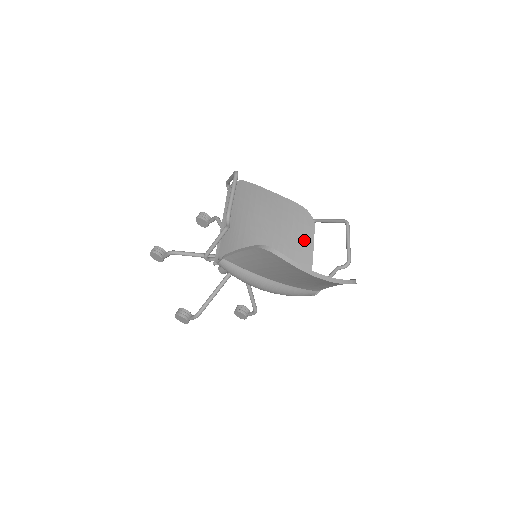
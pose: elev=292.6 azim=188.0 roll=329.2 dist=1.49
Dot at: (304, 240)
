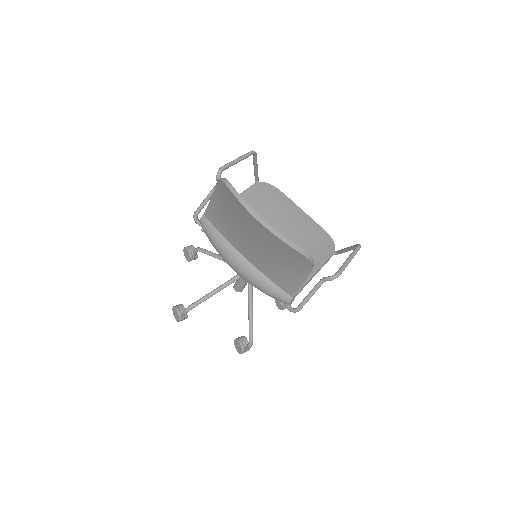
Dot at: occluded
